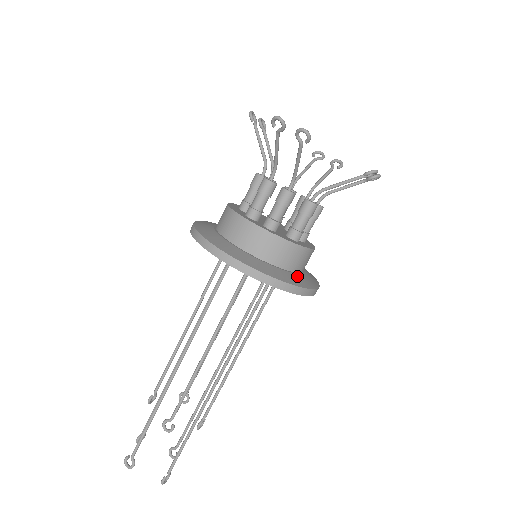
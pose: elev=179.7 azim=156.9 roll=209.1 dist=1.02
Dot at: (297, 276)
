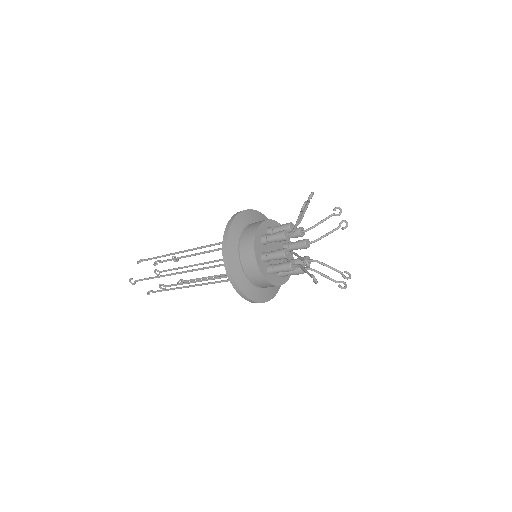
Dot at: (270, 290)
